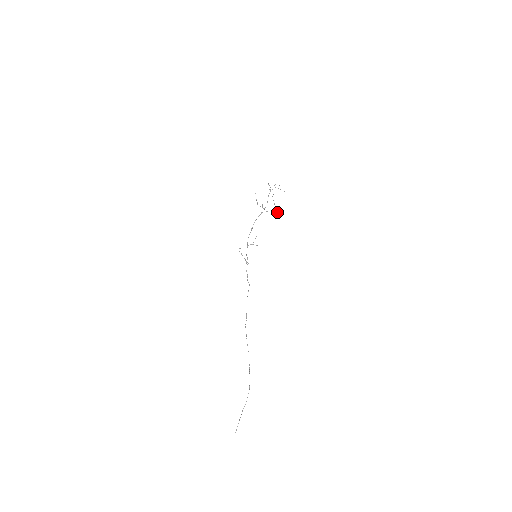
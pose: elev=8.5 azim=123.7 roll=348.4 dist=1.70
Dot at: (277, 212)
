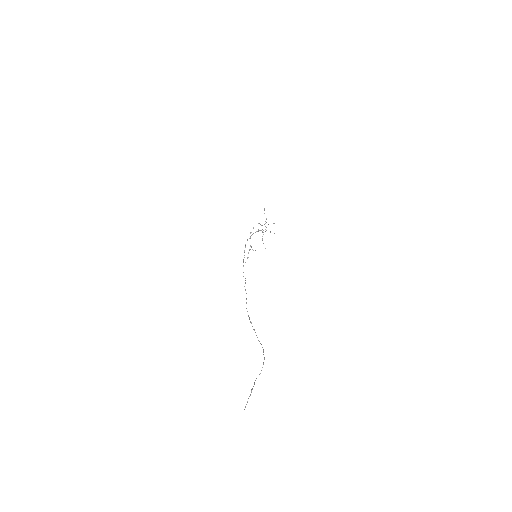
Dot at: occluded
